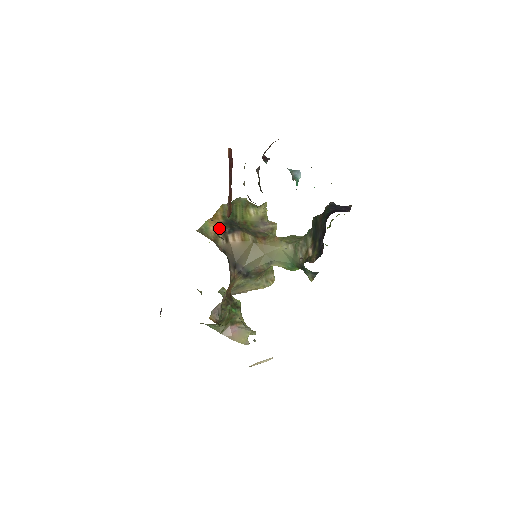
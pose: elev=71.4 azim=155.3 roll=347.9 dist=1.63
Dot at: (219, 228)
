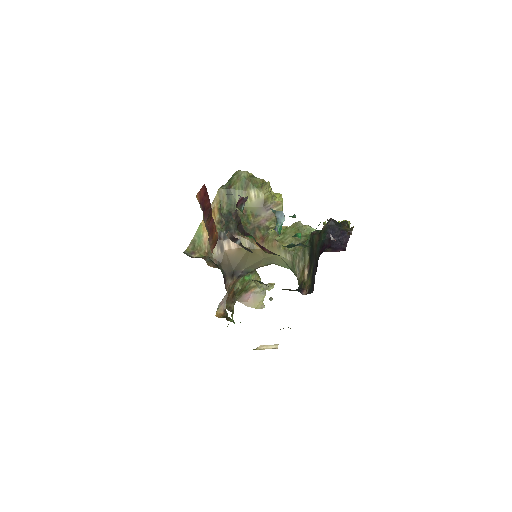
Dot at: occluded
